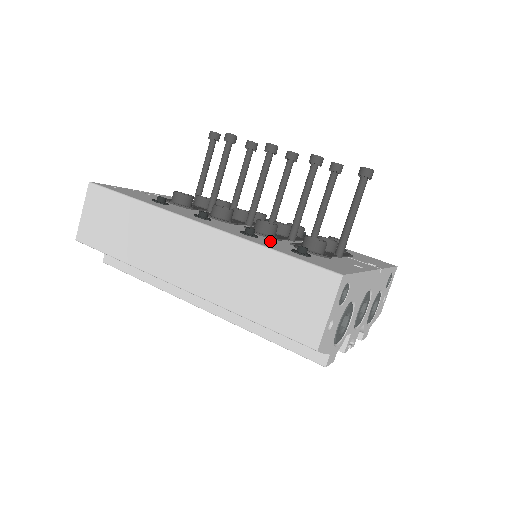
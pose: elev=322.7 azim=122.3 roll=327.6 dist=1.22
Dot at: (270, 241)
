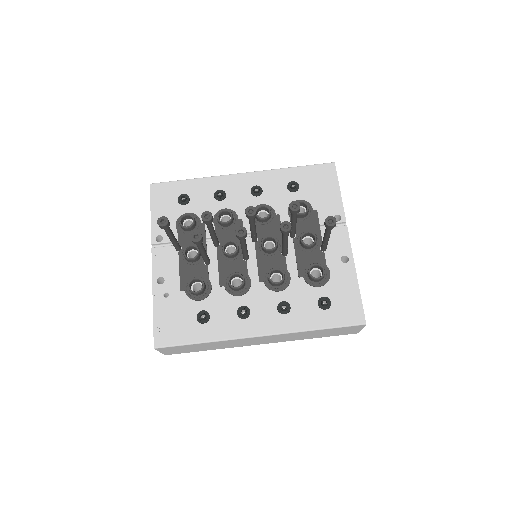
Dot at: (297, 300)
